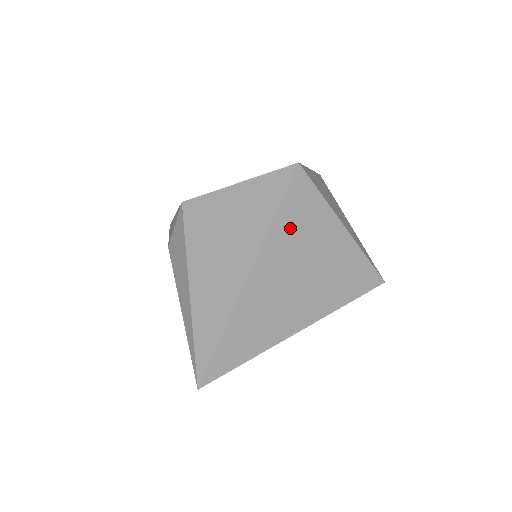
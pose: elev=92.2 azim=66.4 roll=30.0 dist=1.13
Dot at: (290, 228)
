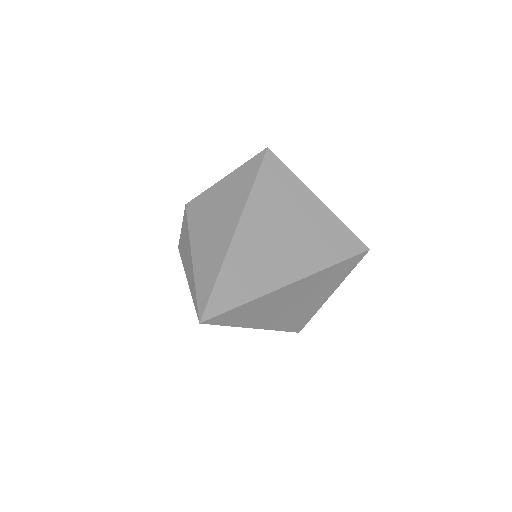
Dot at: (269, 194)
